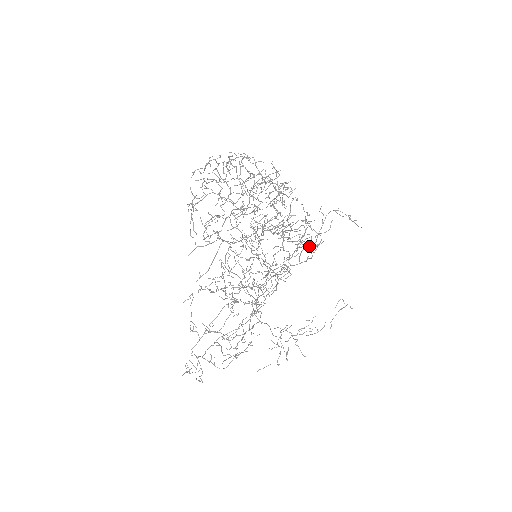
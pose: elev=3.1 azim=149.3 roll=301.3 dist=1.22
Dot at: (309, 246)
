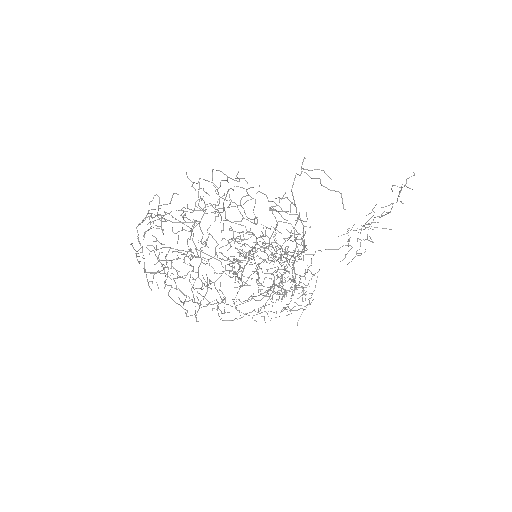
Dot at: (289, 260)
